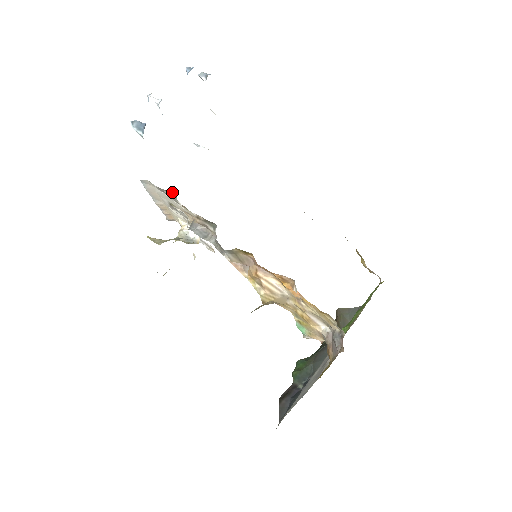
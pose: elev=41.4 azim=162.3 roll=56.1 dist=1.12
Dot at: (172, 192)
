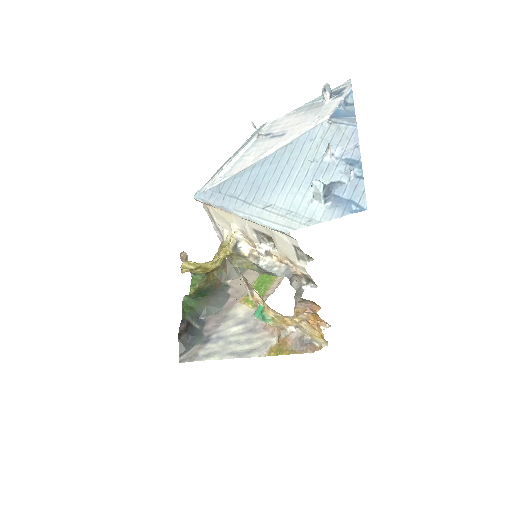
Dot at: (309, 257)
